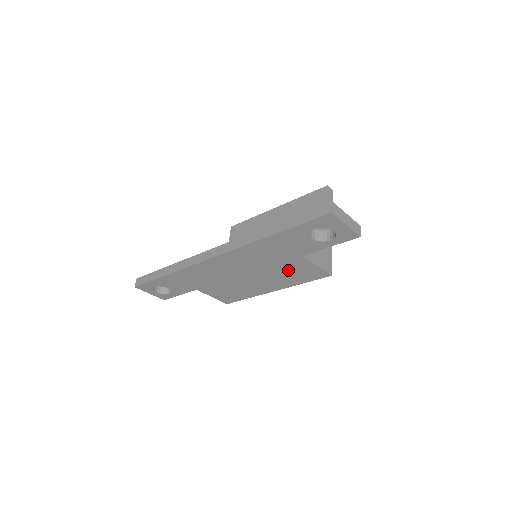
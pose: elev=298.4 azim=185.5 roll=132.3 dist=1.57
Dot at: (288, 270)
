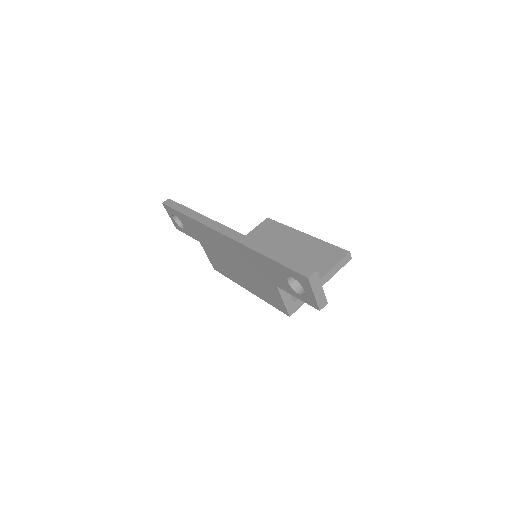
Dot at: (263, 286)
